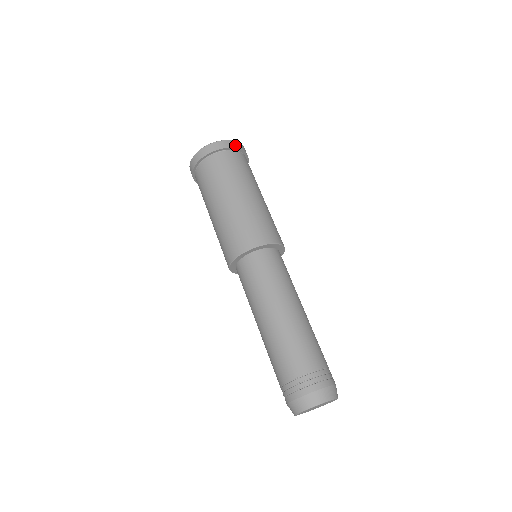
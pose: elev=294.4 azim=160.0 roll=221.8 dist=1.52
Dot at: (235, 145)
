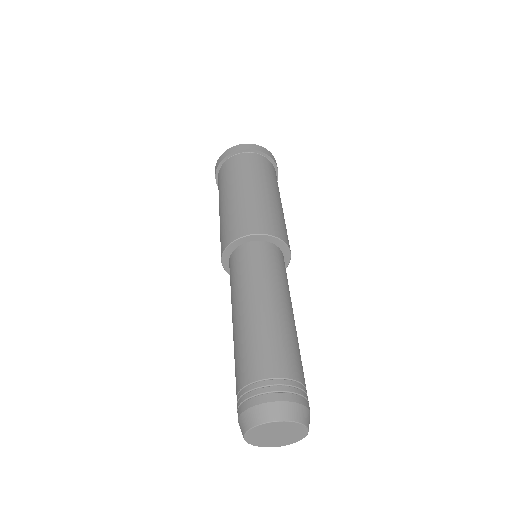
Dot at: (261, 150)
